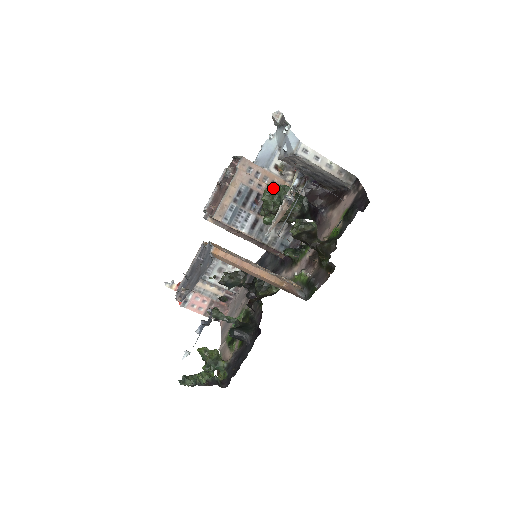
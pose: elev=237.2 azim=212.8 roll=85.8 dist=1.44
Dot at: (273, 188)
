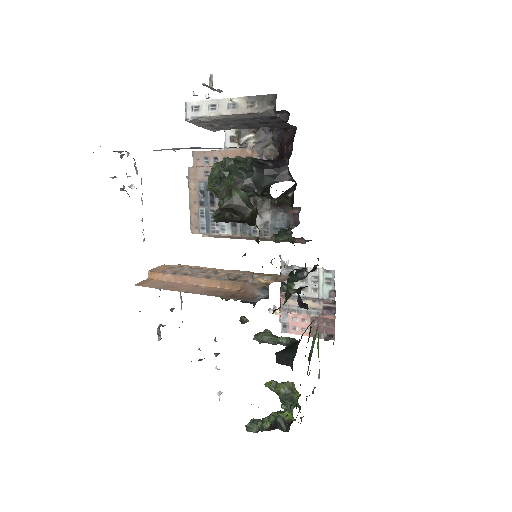
Dot at: (211, 170)
